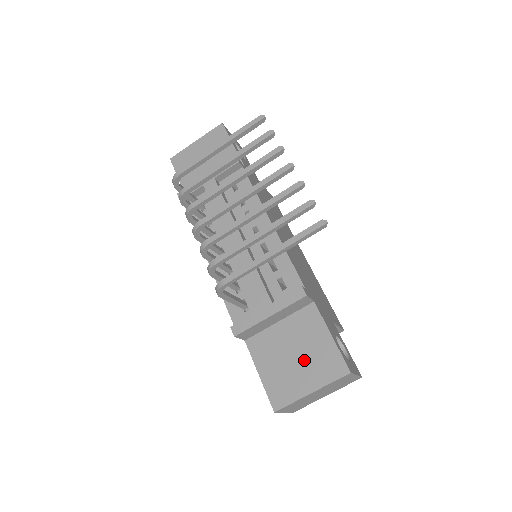
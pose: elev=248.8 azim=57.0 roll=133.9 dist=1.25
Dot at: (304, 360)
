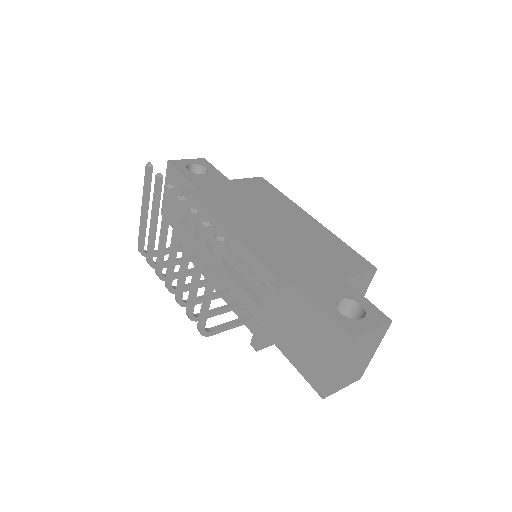
Dot at: (317, 343)
